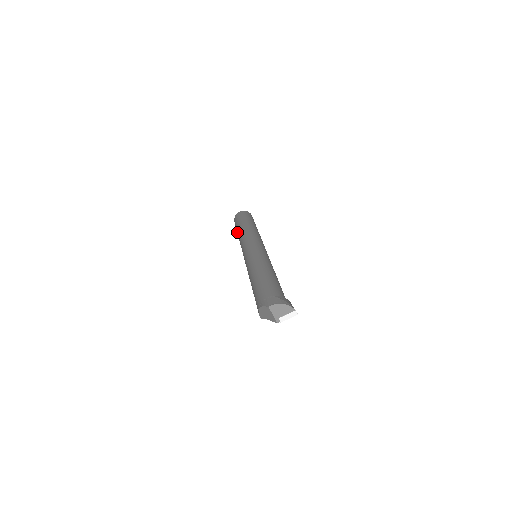
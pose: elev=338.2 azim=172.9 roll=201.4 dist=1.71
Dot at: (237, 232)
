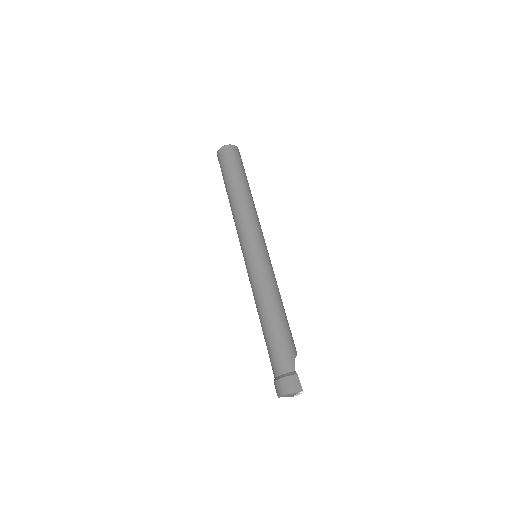
Dot at: occluded
